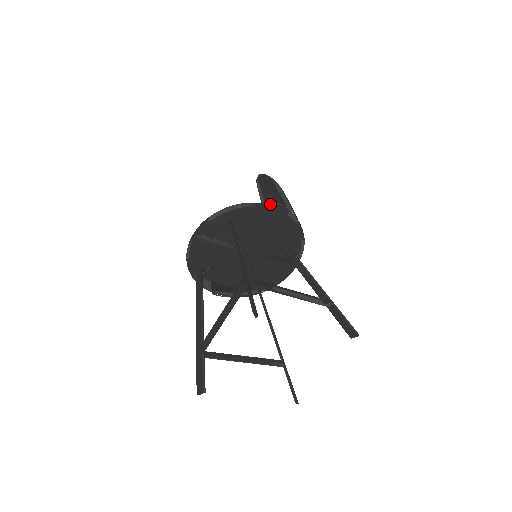
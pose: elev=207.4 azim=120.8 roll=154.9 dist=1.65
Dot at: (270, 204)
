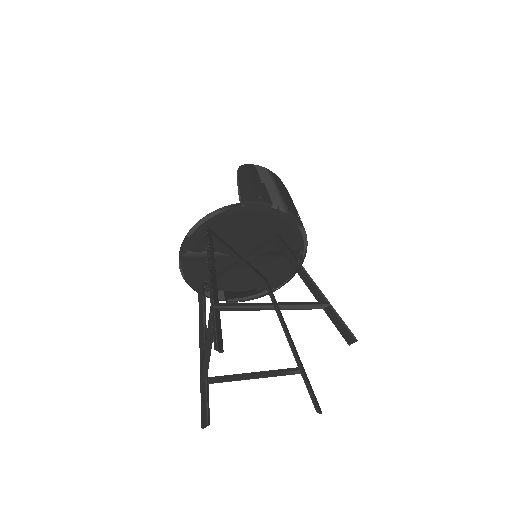
Dot at: (247, 202)
